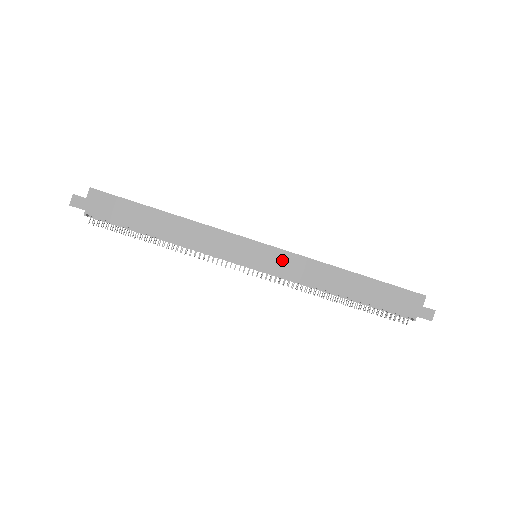
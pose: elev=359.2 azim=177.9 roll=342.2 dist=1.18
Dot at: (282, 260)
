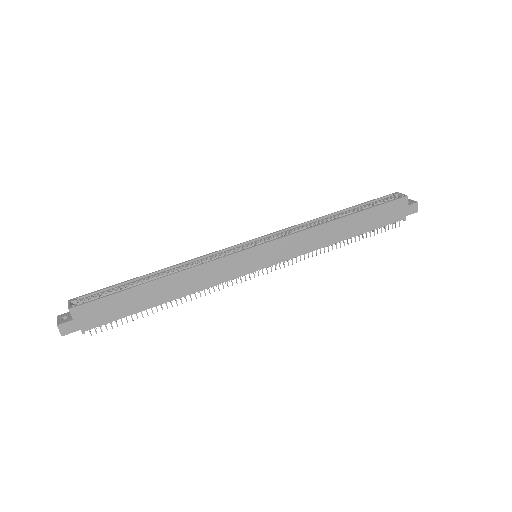
Dot at: (282, 247)
